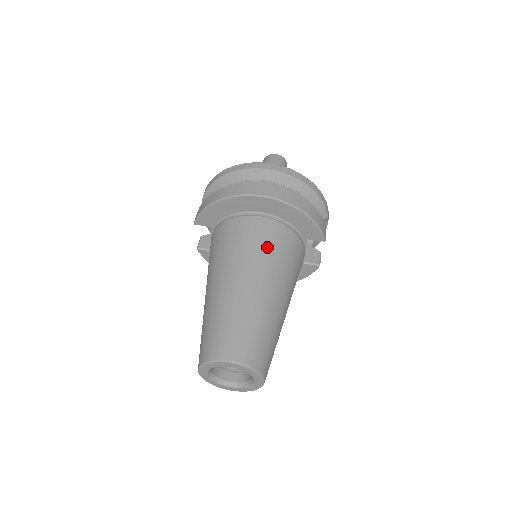
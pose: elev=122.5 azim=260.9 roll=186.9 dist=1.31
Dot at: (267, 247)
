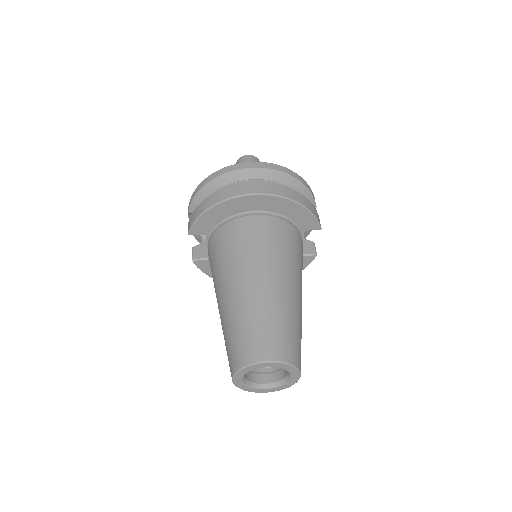
Dot at: (272, 243)
